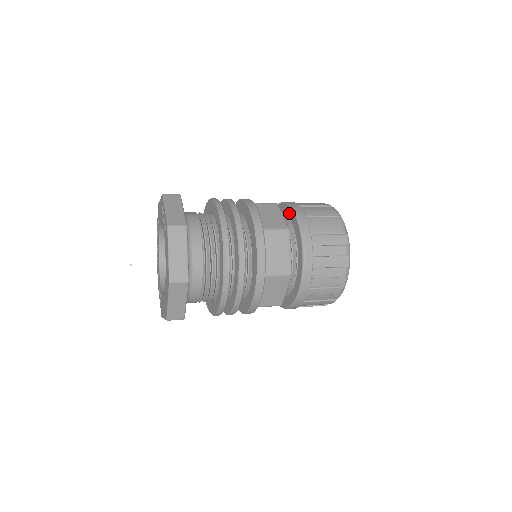
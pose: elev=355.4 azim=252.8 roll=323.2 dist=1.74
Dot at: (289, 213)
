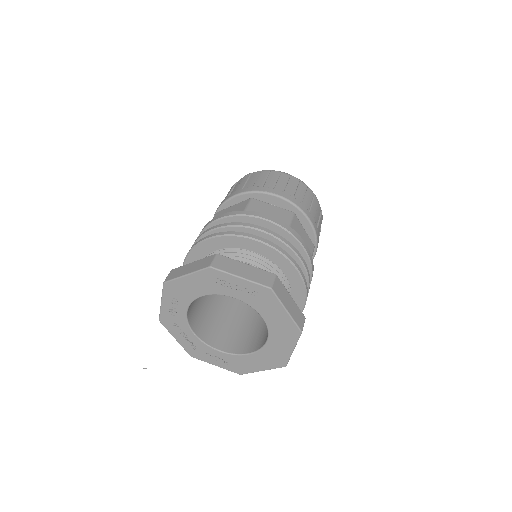
Dot at: (265, 199)
